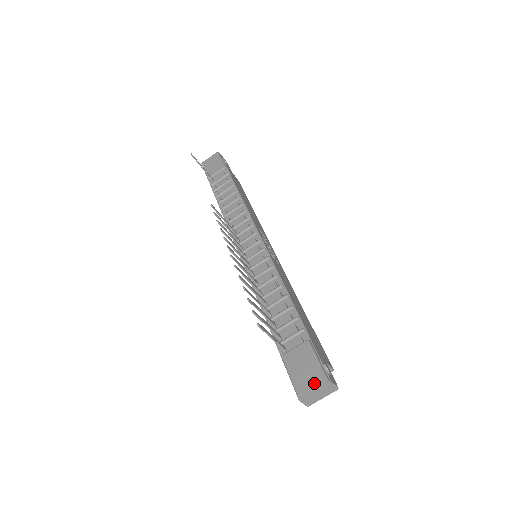
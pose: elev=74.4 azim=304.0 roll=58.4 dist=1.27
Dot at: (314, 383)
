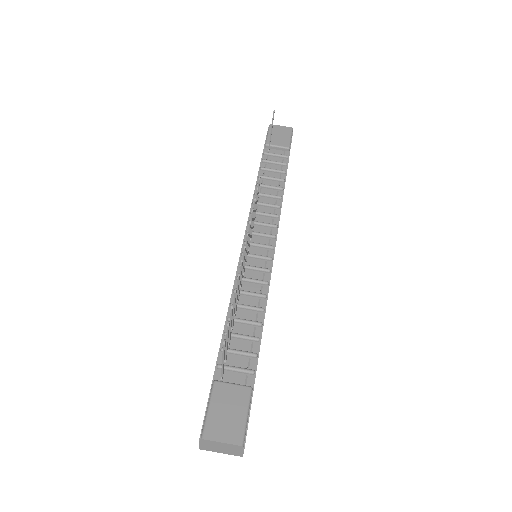
Dot at: (228, 437)
